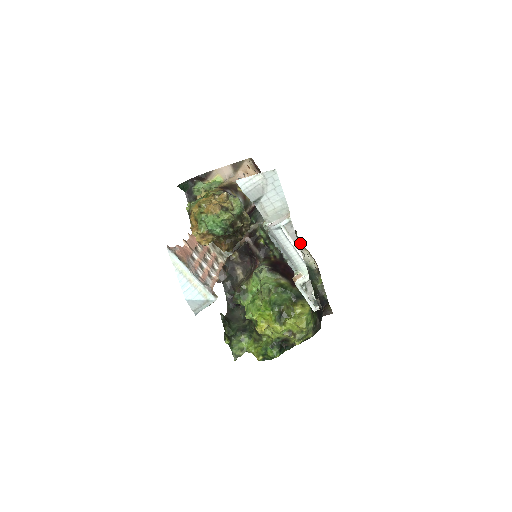
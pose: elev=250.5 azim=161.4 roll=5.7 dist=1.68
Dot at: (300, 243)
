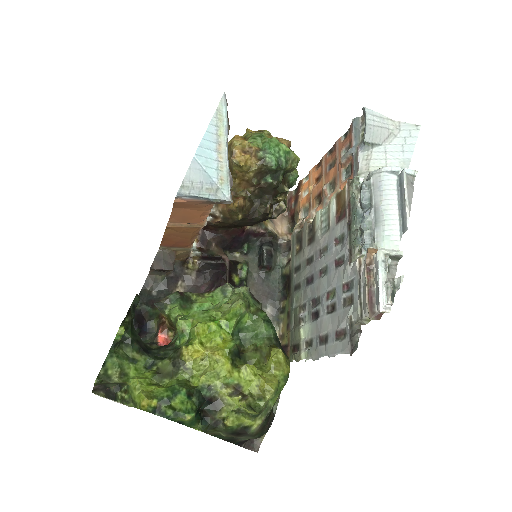
Dot at: (277, 319)
